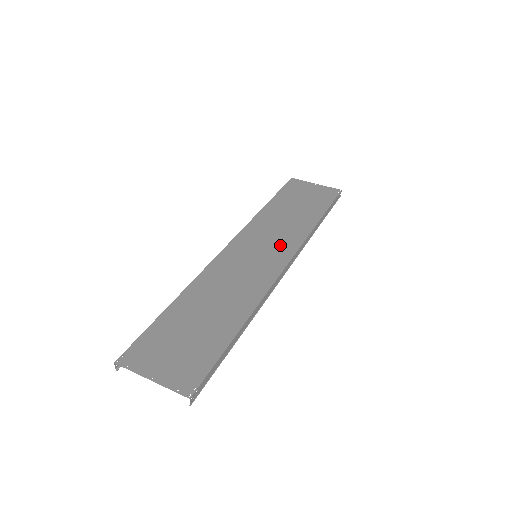
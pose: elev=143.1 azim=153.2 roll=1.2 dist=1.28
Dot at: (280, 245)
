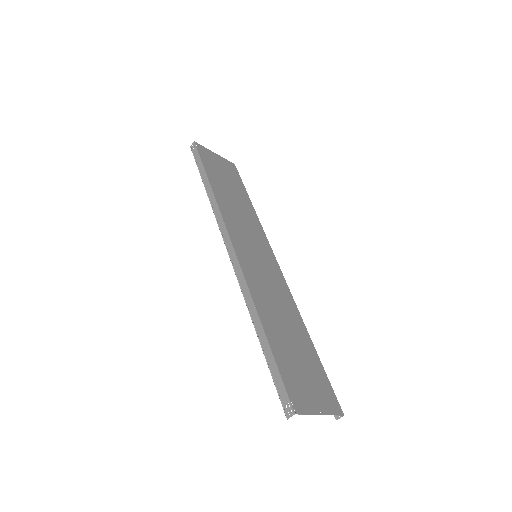
Dot at: (259, 240)
